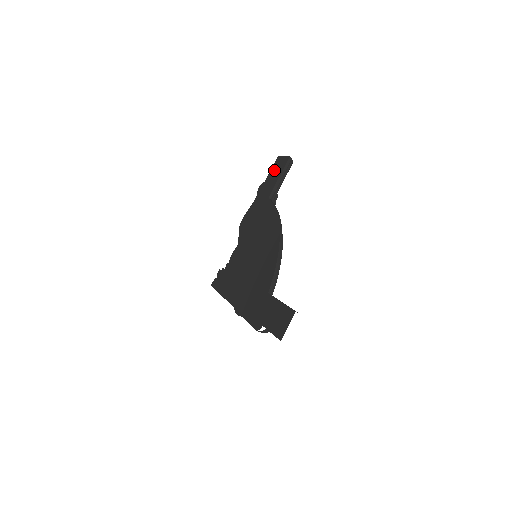
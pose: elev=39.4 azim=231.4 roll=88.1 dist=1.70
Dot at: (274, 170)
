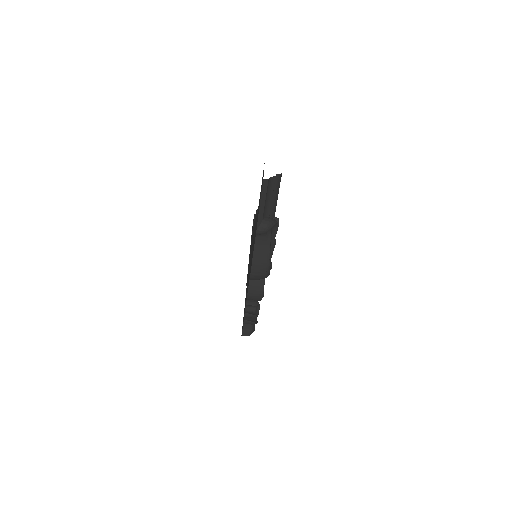
Dot at: occluded
